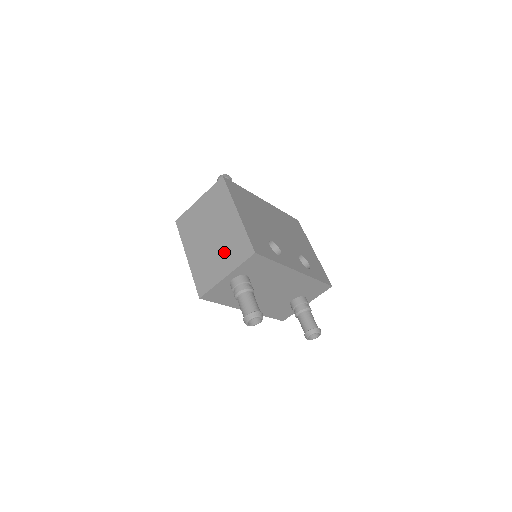
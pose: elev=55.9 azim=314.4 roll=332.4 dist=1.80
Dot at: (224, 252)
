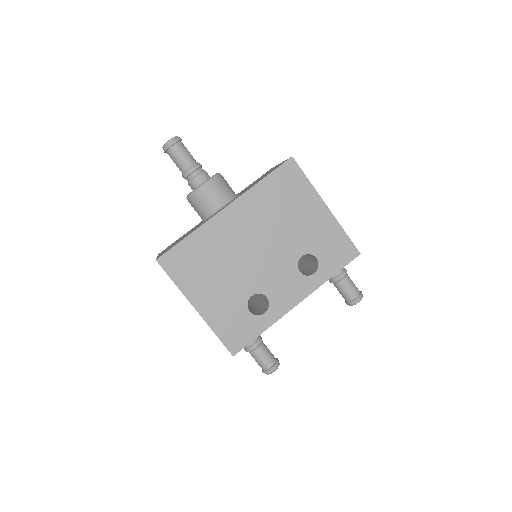
Dot at: occluded
